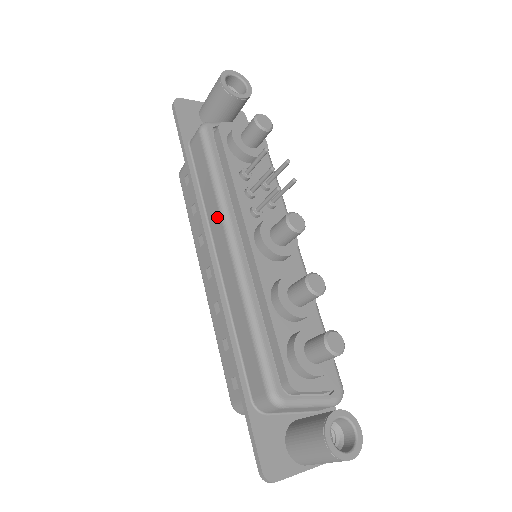
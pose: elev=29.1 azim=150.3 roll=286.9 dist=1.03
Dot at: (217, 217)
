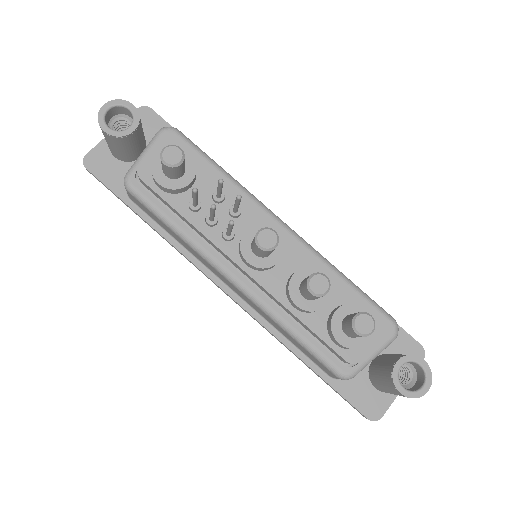
Dot at: (202, 259)
